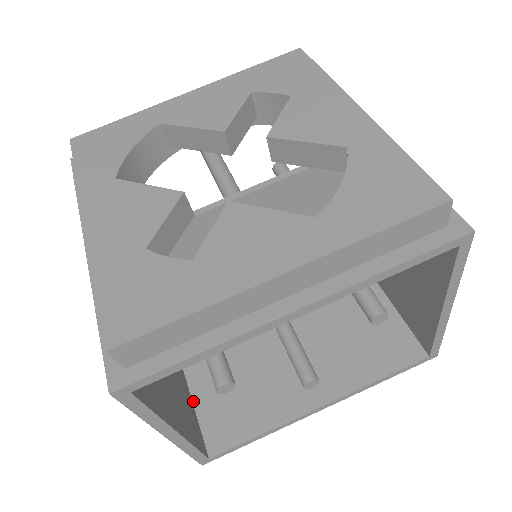
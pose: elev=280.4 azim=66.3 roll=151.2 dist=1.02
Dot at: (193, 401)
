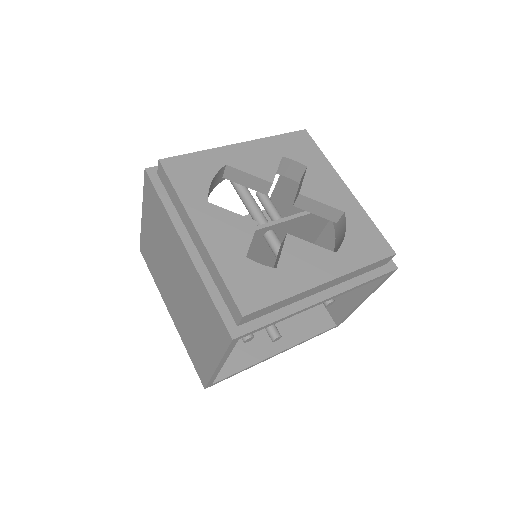
Dot at: occluded
